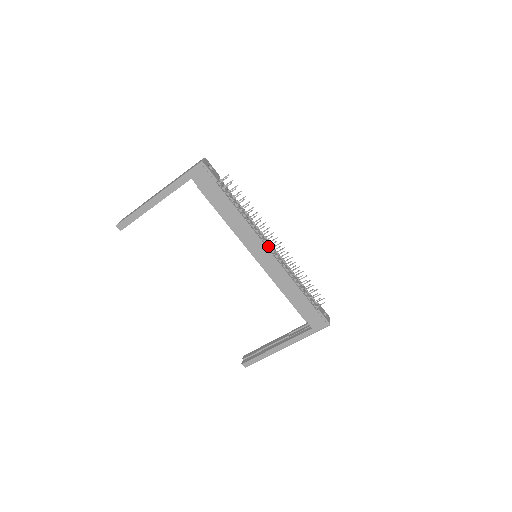
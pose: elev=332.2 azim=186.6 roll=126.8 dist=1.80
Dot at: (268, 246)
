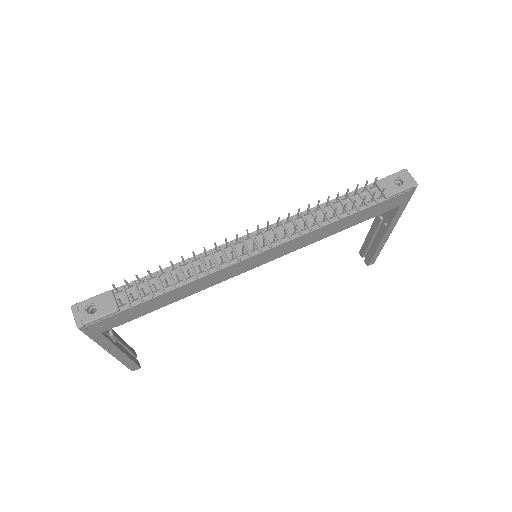
Dot at: (253, 251)
